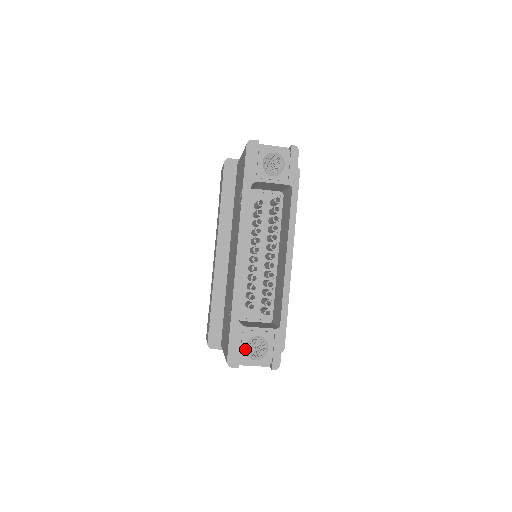
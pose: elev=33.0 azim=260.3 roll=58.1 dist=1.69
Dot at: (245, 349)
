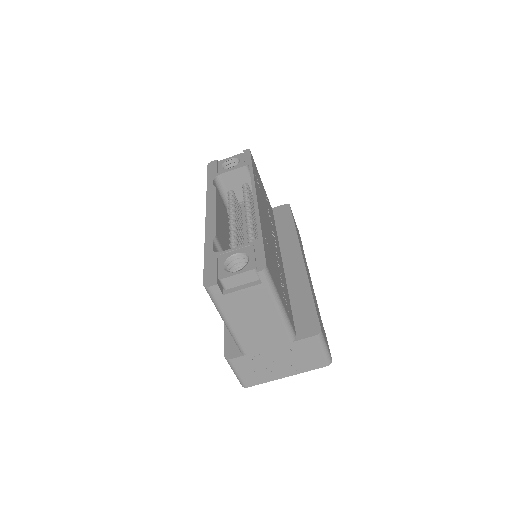
Dot at: (223, 268)
